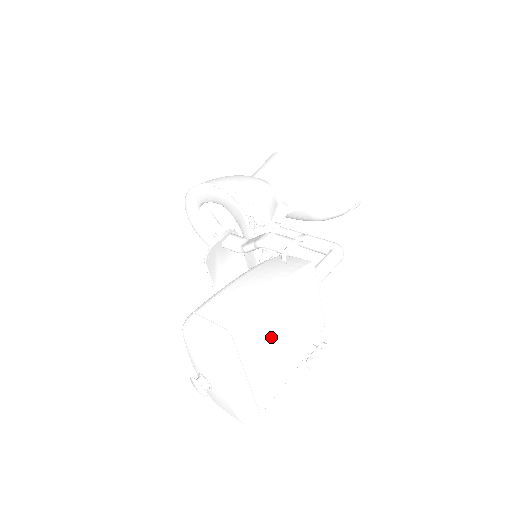
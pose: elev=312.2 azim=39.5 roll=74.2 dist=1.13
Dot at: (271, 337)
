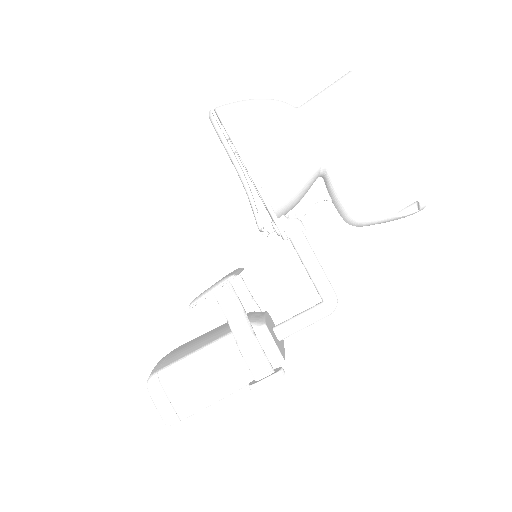
Dot at: occluded
